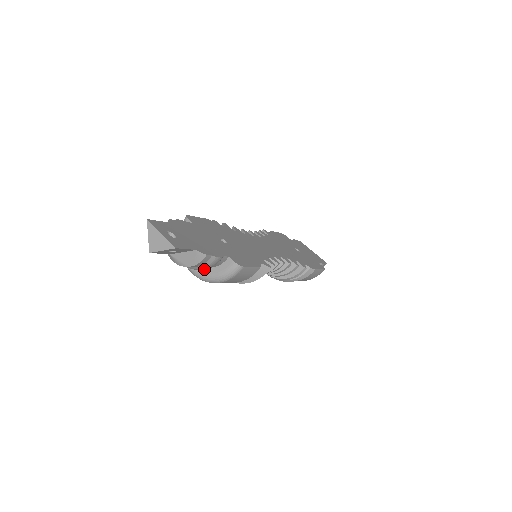
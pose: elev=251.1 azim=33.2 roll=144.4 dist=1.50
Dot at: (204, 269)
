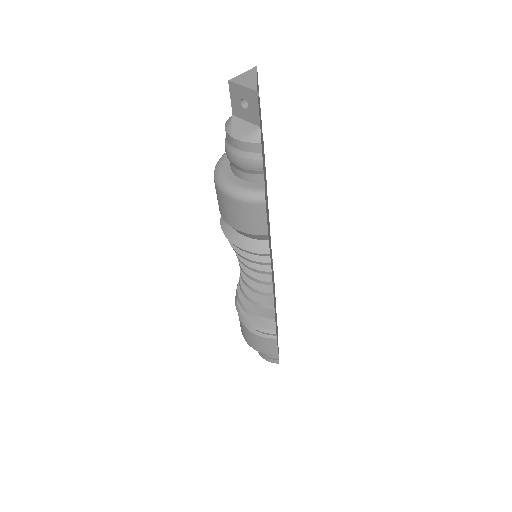
Dot at: (231, 174)
